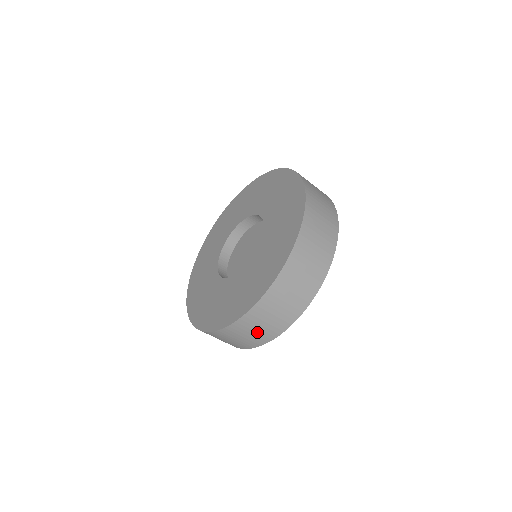
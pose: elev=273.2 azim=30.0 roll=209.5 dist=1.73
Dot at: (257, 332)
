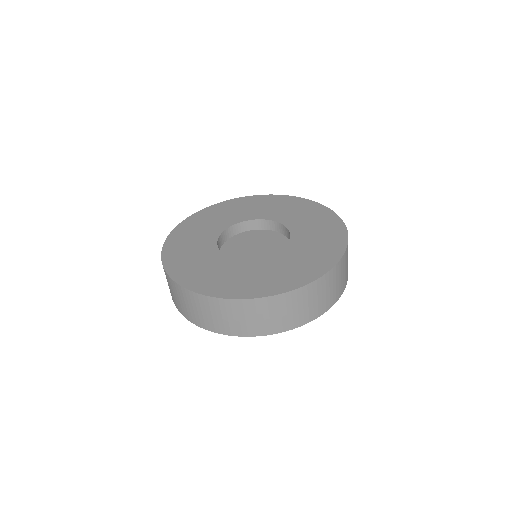
Dot at: (207, 316)
